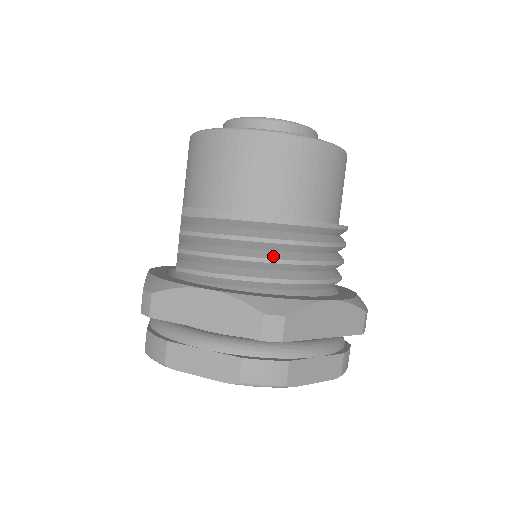
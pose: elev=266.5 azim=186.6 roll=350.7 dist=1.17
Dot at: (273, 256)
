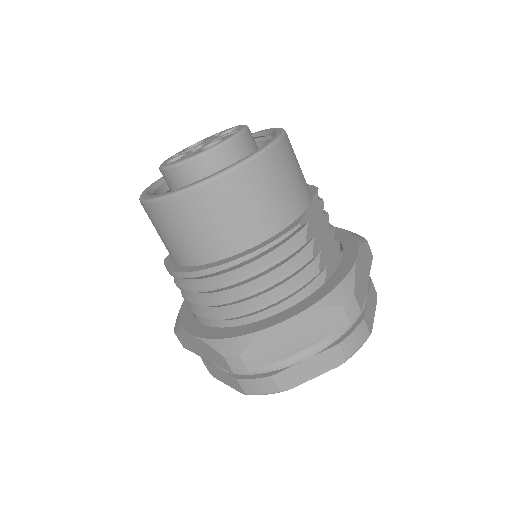
Dot at: (223, 298)
